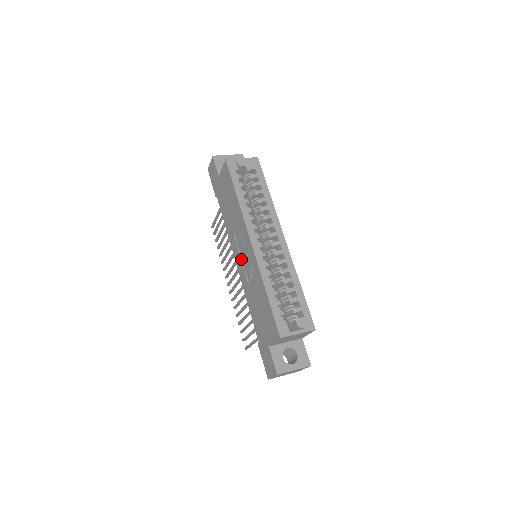
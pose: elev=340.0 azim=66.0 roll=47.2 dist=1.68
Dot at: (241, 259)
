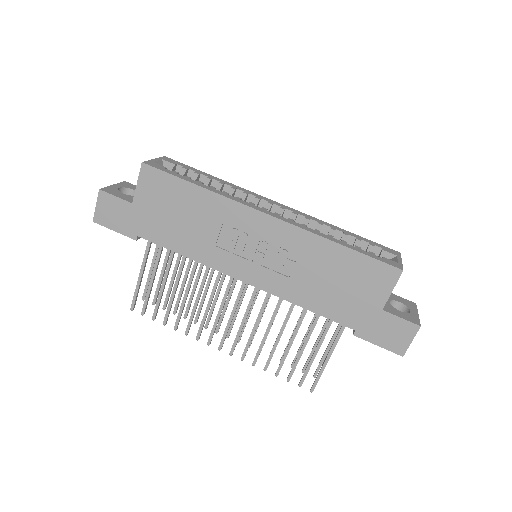
Dot at: (254, 262)
